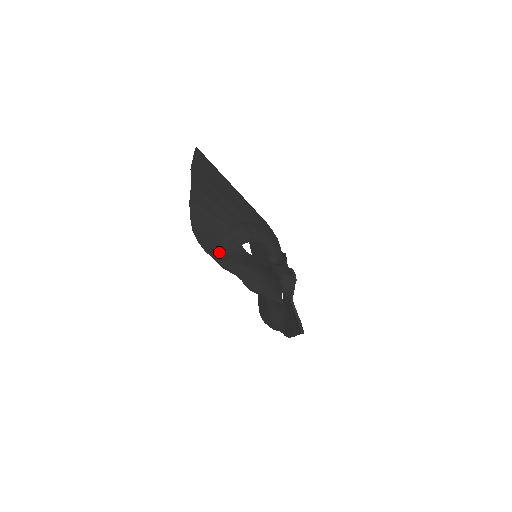
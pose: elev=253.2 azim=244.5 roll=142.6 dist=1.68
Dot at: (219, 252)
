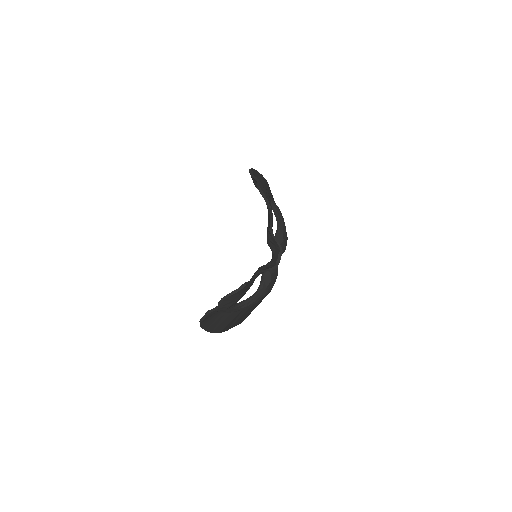
Dot at: occluded
